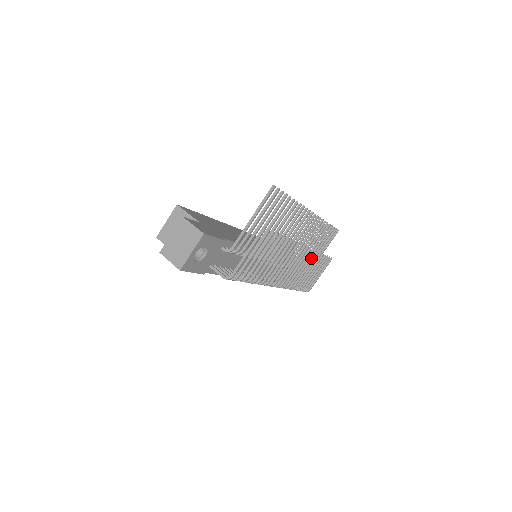
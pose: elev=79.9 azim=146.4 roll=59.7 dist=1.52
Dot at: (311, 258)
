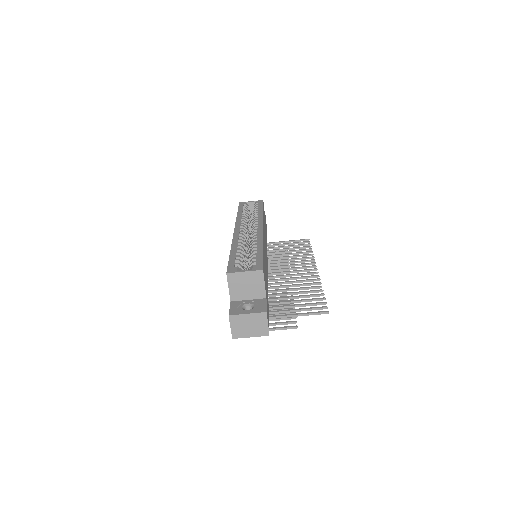
Dot at: occluded
